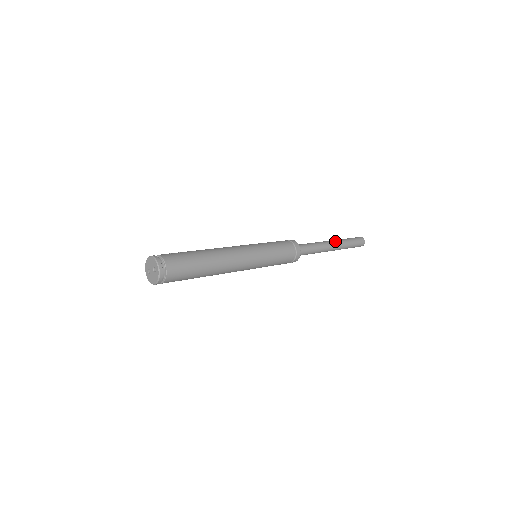
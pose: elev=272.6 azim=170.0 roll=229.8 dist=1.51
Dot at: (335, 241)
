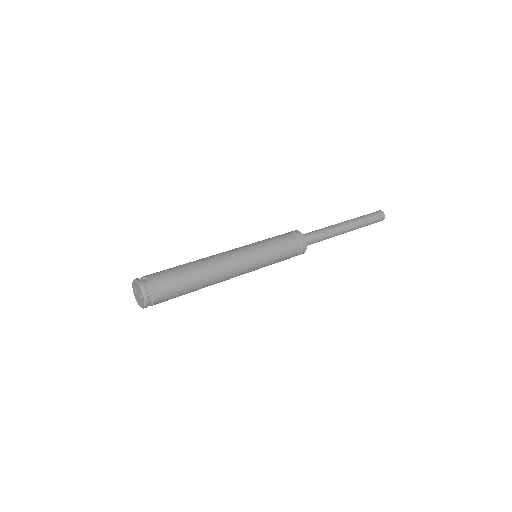
Dot at: (350, 224)
